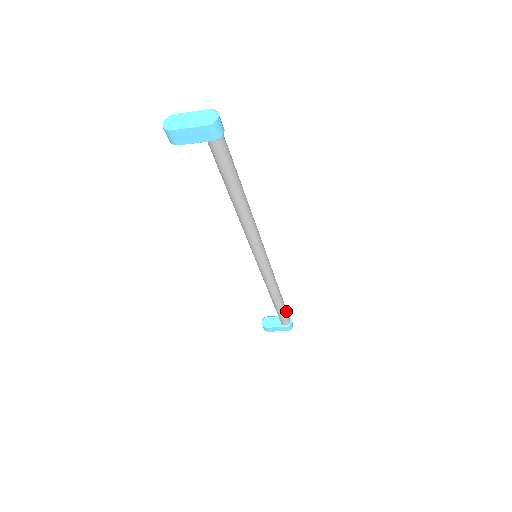
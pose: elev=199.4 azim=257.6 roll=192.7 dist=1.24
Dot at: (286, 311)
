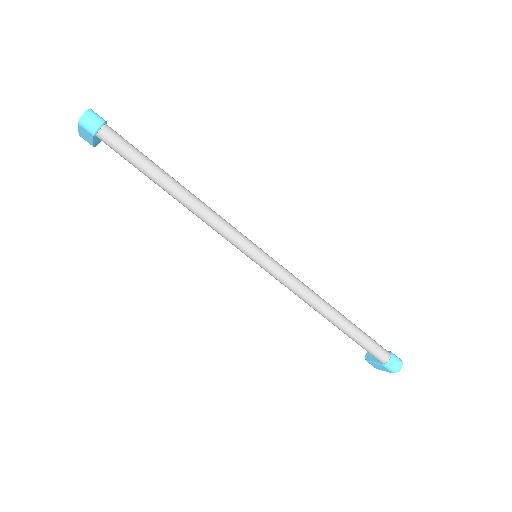
Dot at: (365, 341)
